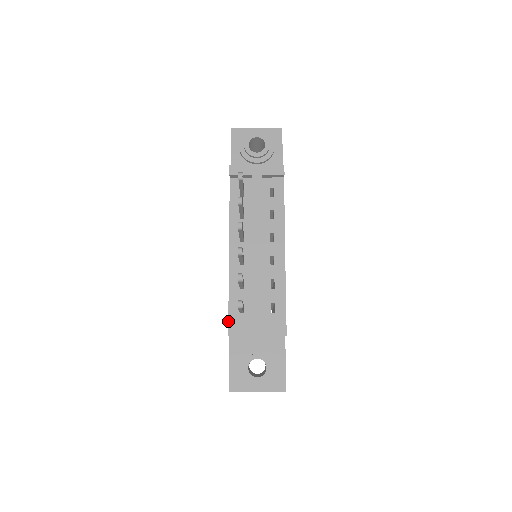
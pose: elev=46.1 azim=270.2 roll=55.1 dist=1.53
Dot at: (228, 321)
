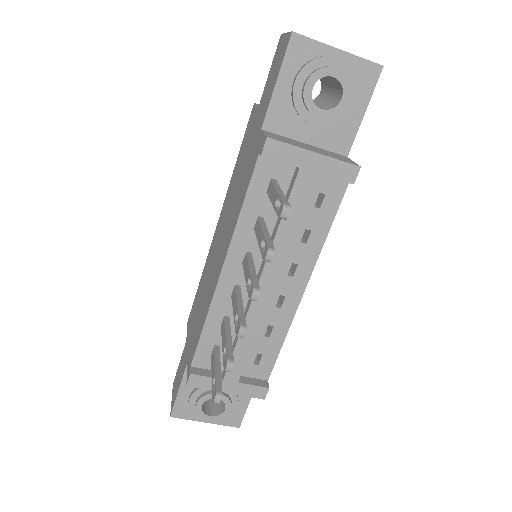
Dot at: (192, 362)
